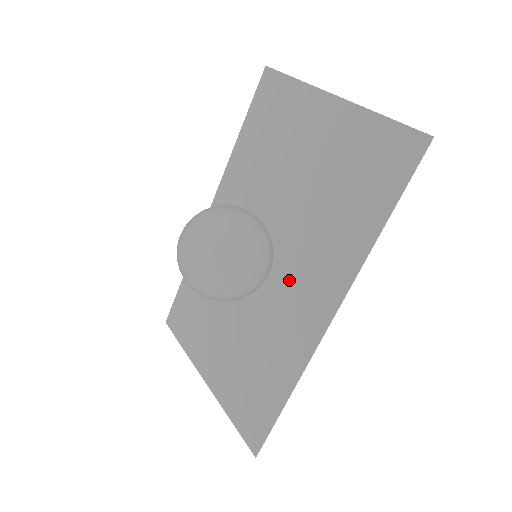
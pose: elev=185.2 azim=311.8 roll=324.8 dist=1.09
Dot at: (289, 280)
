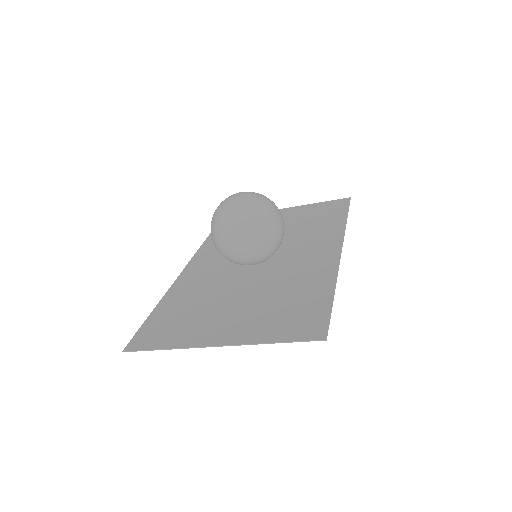
Dot at: (293, 254)
